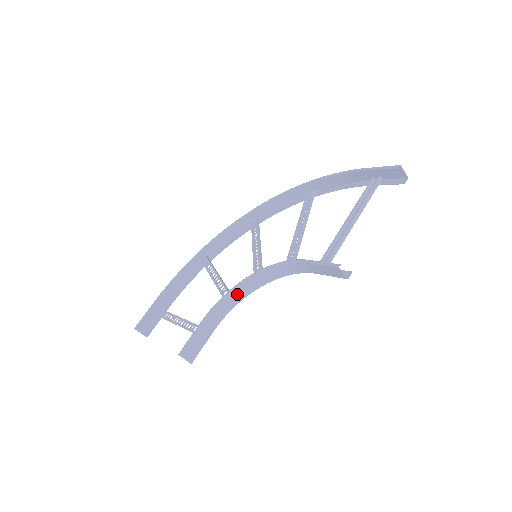
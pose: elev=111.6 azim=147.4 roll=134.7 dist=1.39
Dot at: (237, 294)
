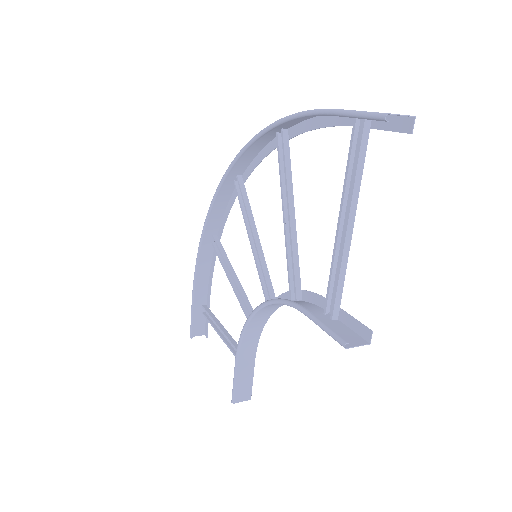
Dot at: (255, 324)
